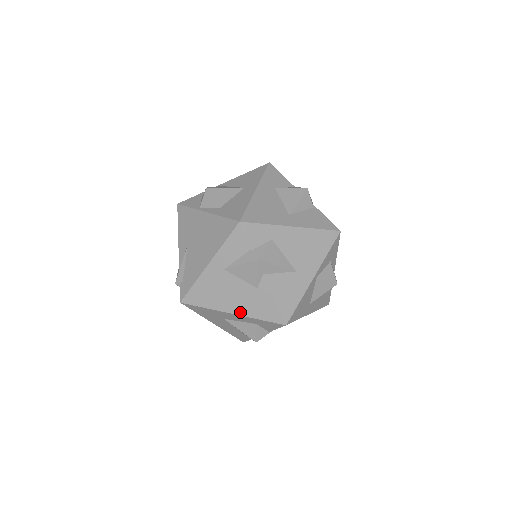
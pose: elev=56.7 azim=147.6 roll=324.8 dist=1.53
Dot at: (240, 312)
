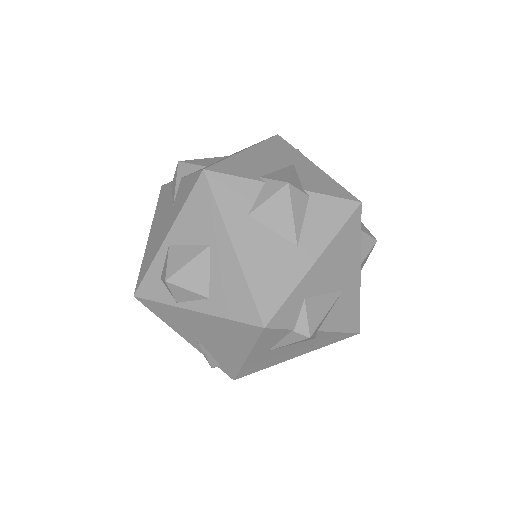
Dot at: (304, 353)
